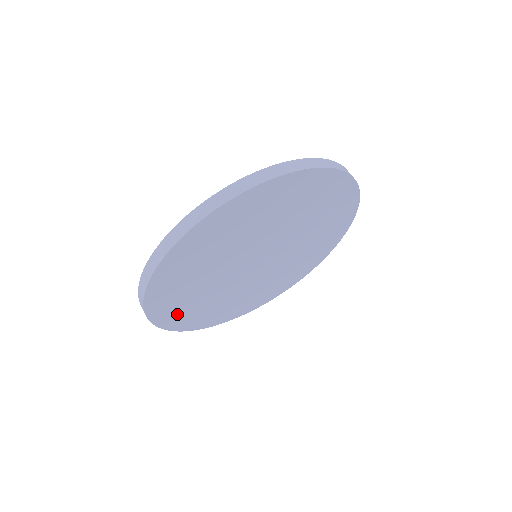
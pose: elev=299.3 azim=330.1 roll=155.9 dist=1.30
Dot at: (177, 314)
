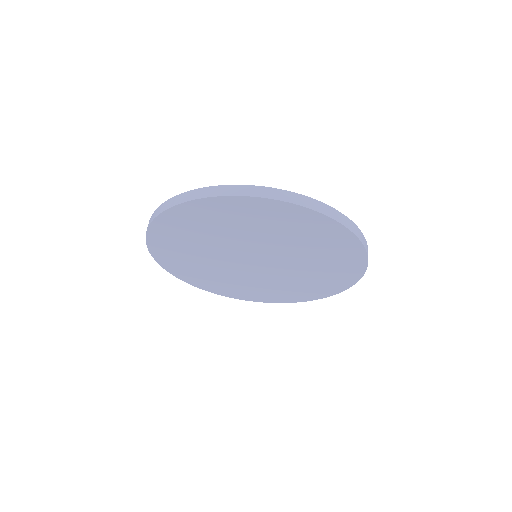
Dot at: (168, 240)
